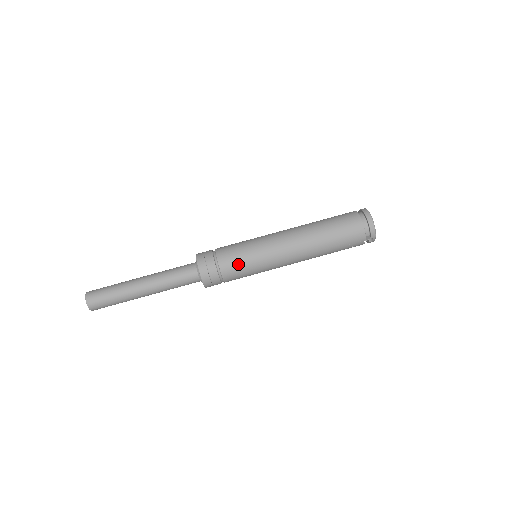
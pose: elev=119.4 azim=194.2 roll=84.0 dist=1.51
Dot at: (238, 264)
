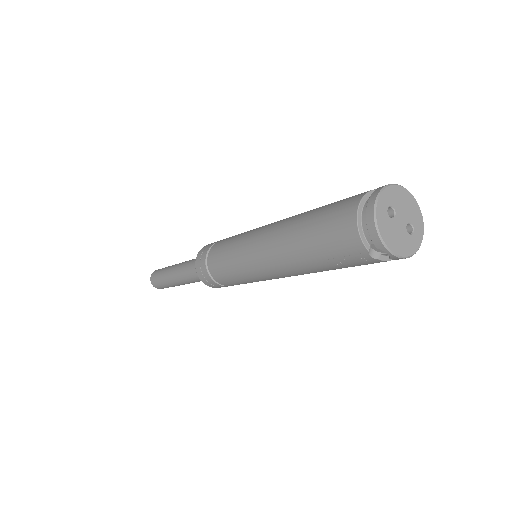
Dot at: (220, 263)
